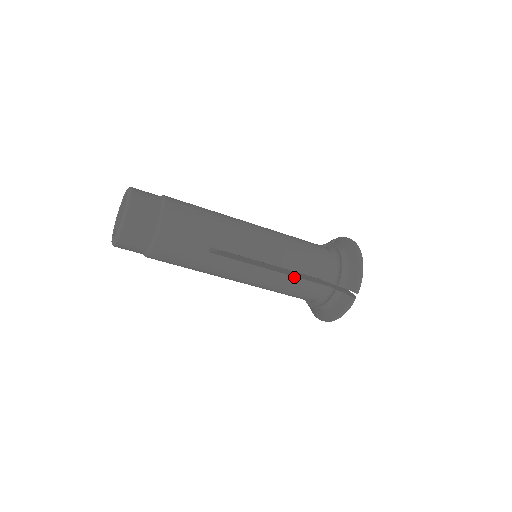
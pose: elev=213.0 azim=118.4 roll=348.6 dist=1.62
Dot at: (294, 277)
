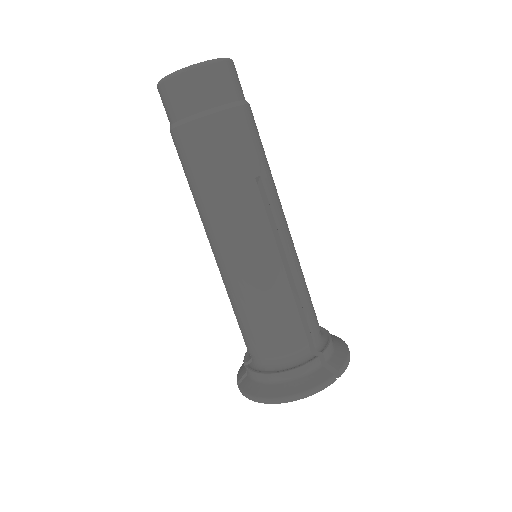
Dot at: (293, 299)
